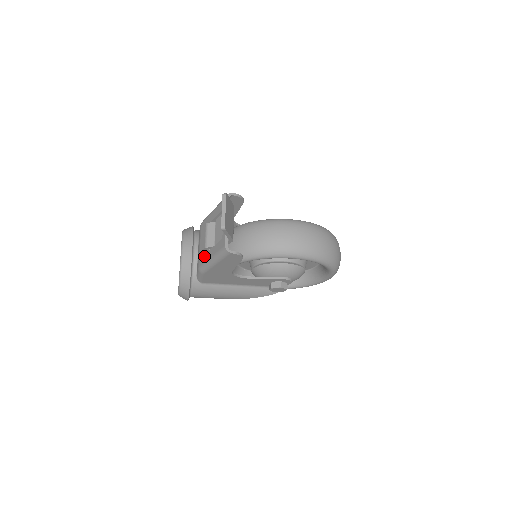
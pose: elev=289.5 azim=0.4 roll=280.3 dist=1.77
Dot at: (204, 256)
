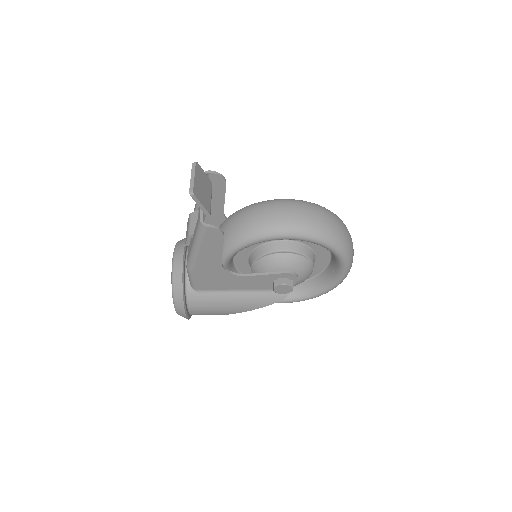
Dot at: (189, 249)
